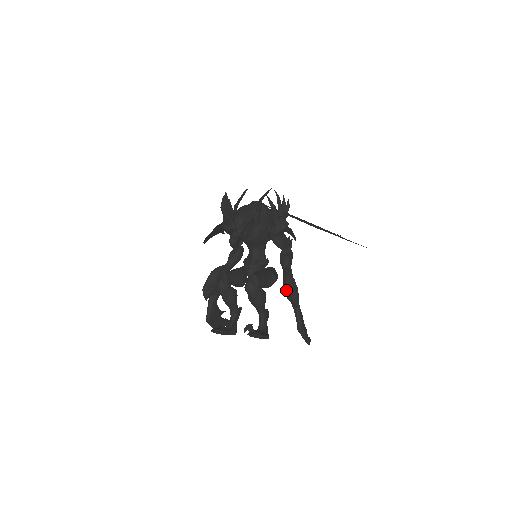
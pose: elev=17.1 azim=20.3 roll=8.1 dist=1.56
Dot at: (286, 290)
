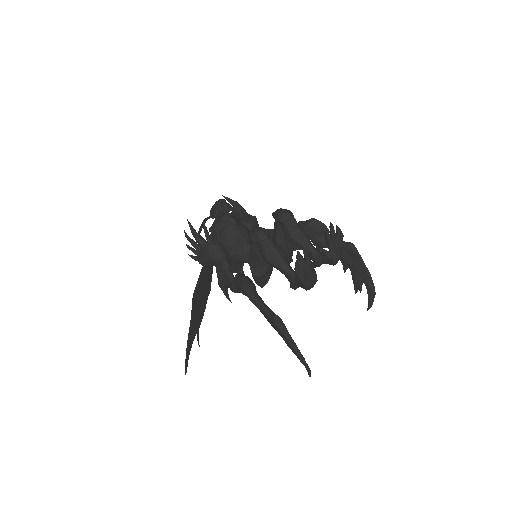
Dot at: (308, 222)
